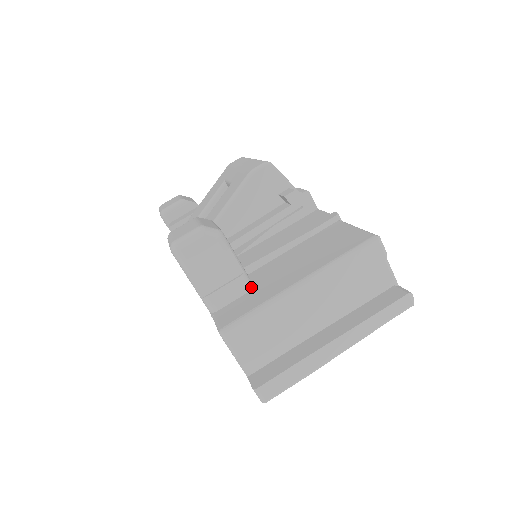
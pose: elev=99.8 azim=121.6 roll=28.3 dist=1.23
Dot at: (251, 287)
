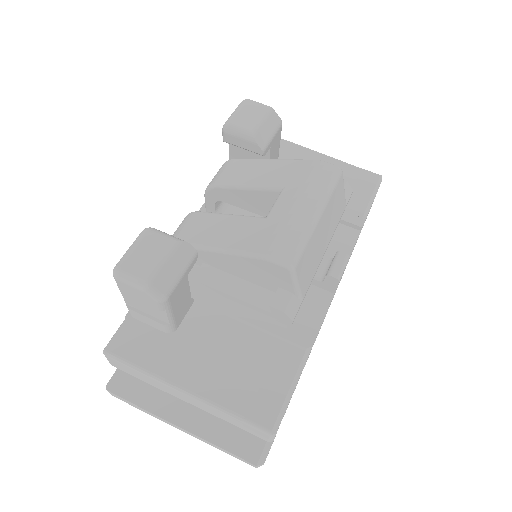
Dot at: (170, 332)
